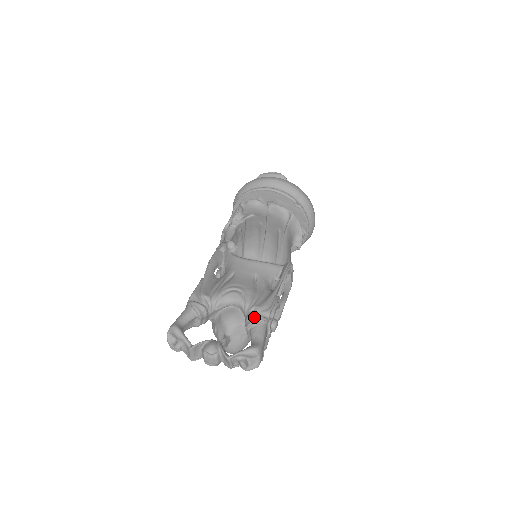
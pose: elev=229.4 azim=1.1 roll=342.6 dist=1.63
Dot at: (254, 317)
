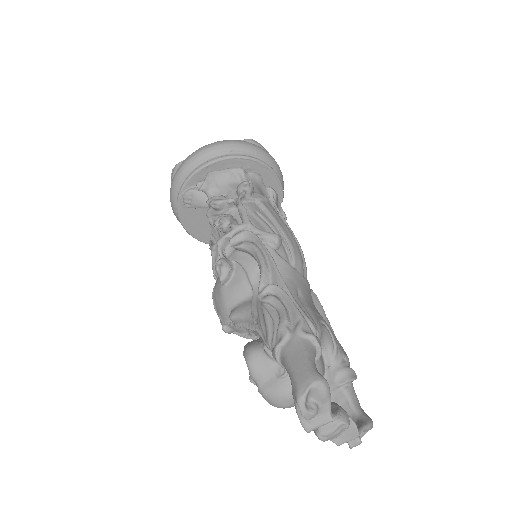
Dot at: (351, 372)
